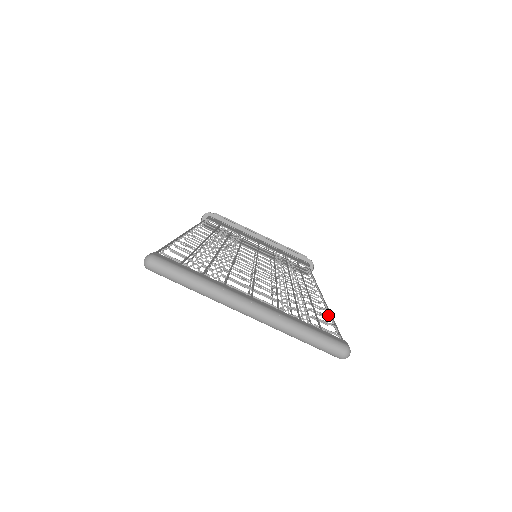
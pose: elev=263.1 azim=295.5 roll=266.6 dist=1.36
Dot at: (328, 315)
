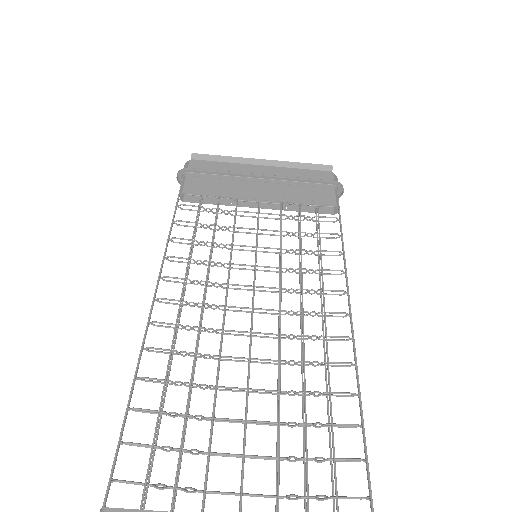
Dot at: (356, 395)
